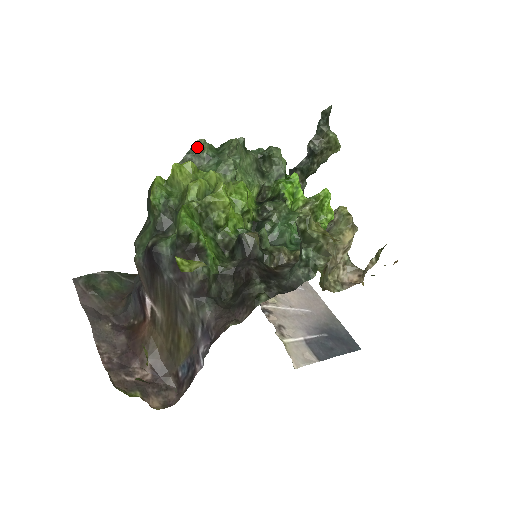
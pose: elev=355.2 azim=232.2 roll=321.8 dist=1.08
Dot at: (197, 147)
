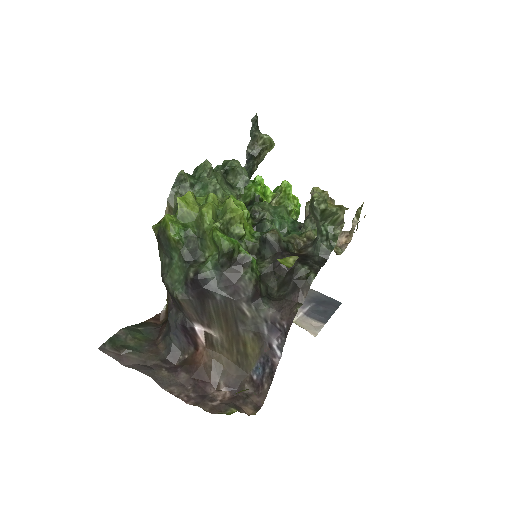
Dot at: (180, 179)
